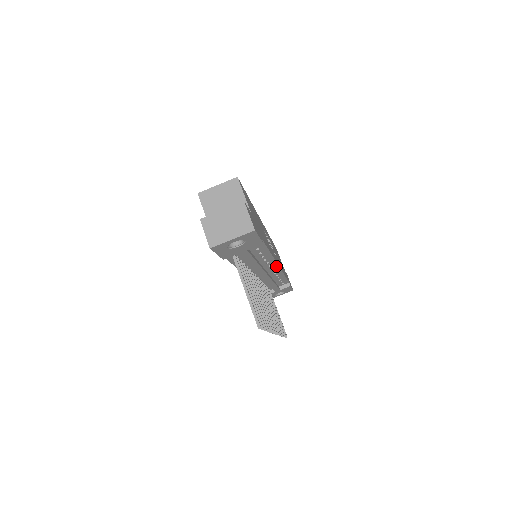
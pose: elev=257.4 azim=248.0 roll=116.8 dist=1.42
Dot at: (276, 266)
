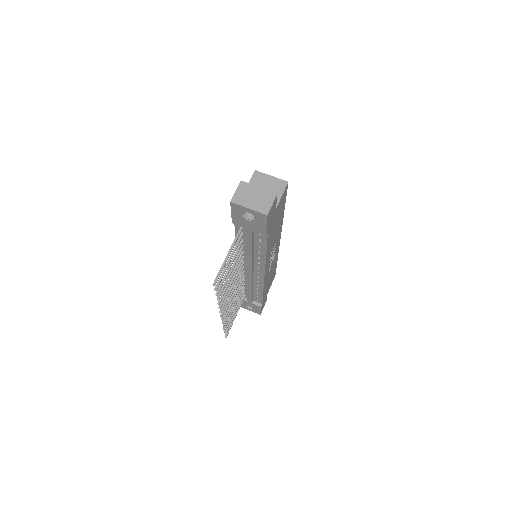
Dot at: (263, 274)
